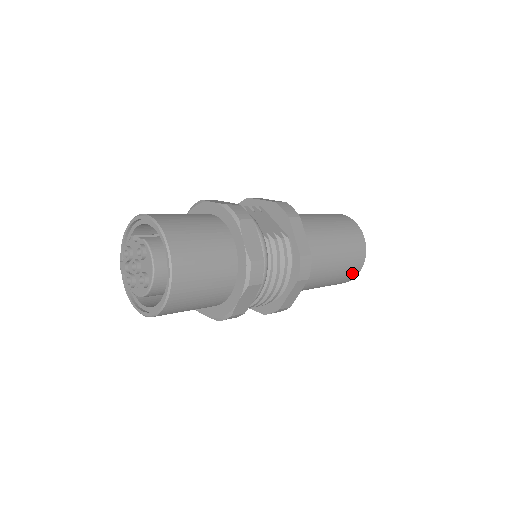
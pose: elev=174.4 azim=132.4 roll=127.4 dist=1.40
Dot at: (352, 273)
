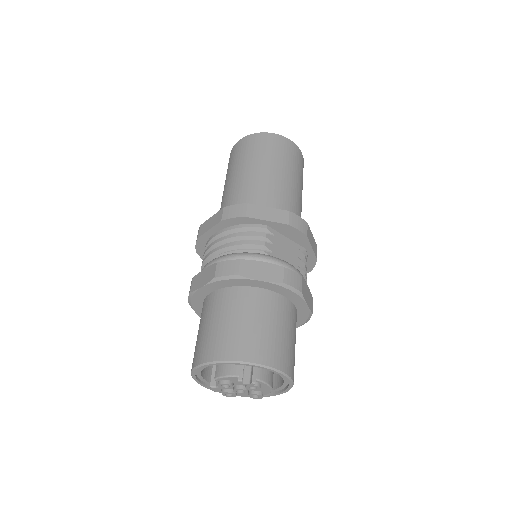
Dot at: occluded
